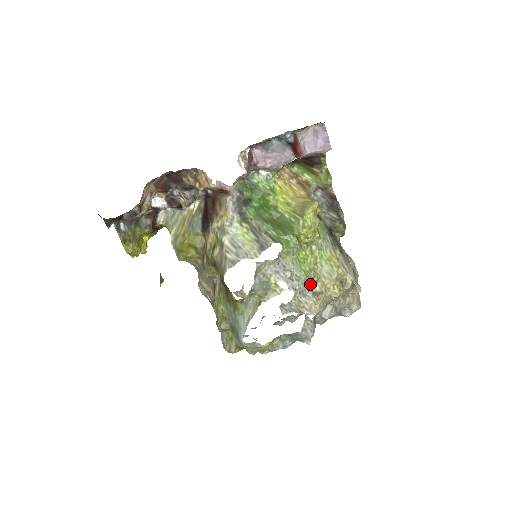
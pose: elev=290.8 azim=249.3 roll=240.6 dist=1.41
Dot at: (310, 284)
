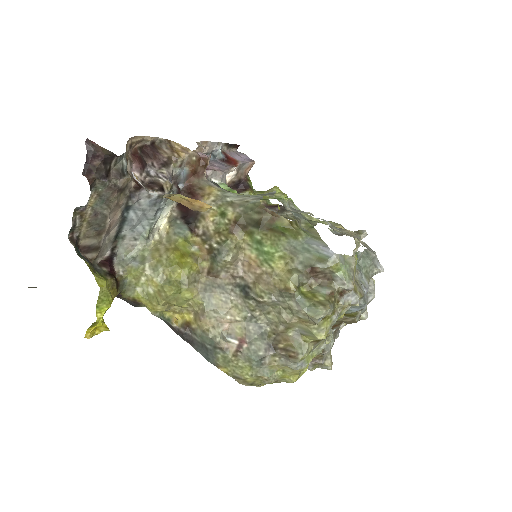
Dot at: occluded
